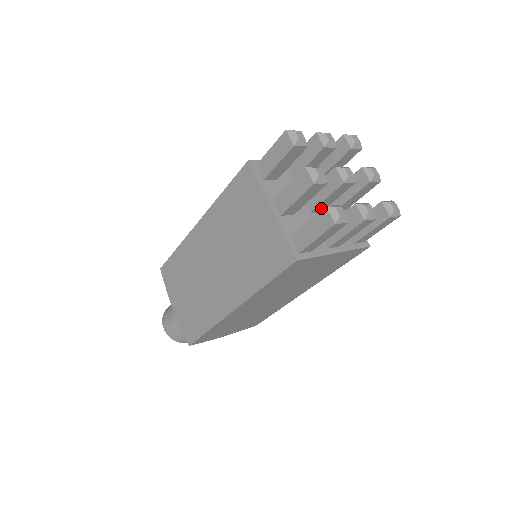
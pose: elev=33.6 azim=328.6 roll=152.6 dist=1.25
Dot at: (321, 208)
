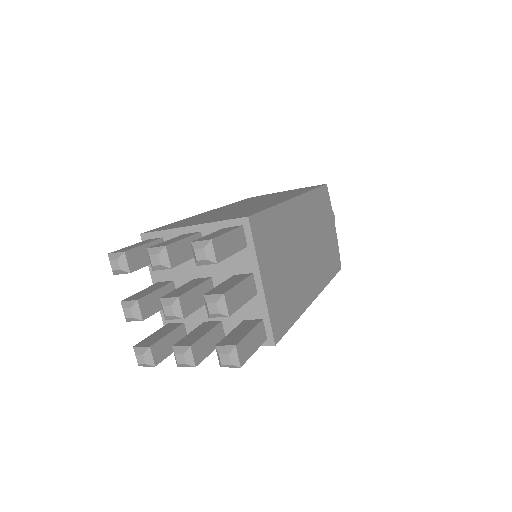
Dot at: occluded
